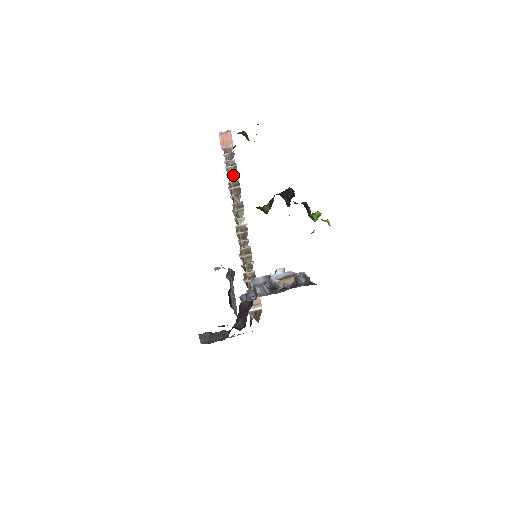
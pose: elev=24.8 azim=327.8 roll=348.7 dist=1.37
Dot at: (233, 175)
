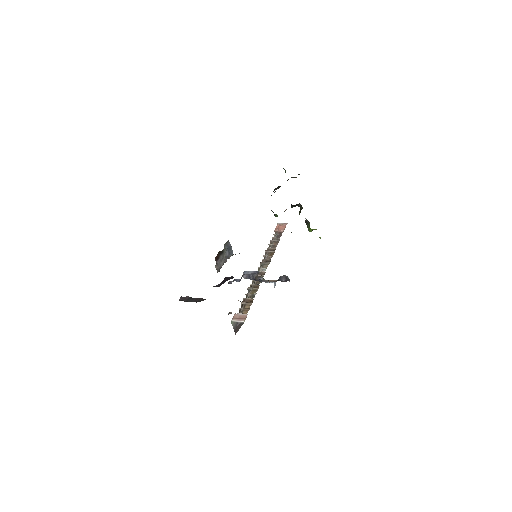
Dot at: (274, 245)
